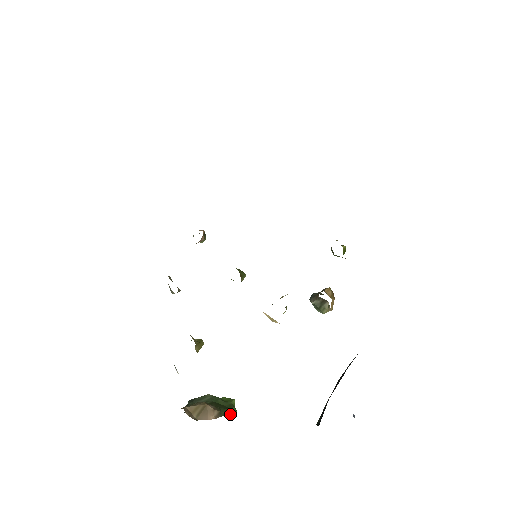
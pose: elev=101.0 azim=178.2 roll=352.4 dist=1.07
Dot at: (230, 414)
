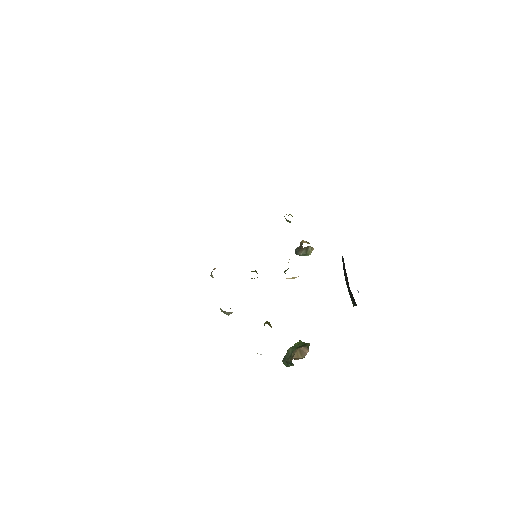
Dot at: (309, 345)
